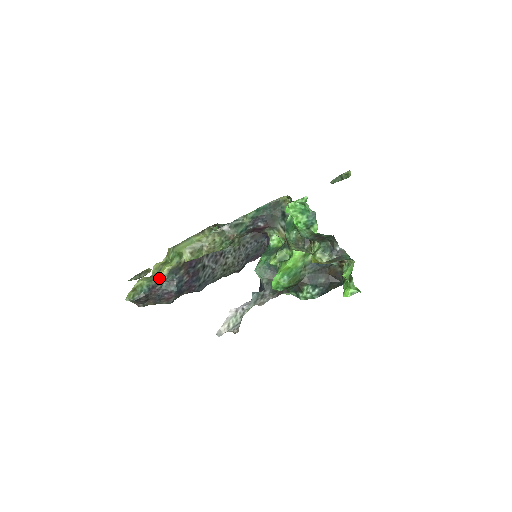
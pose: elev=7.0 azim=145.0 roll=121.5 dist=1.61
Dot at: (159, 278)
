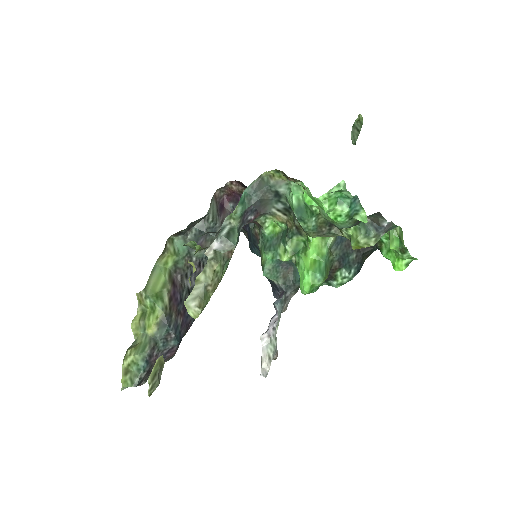
Dot at: (150, 340)
